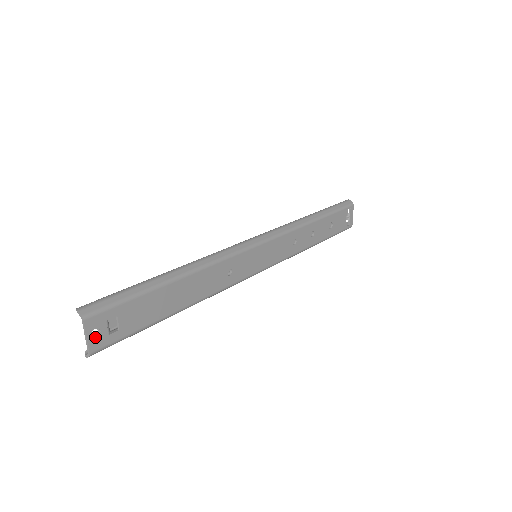
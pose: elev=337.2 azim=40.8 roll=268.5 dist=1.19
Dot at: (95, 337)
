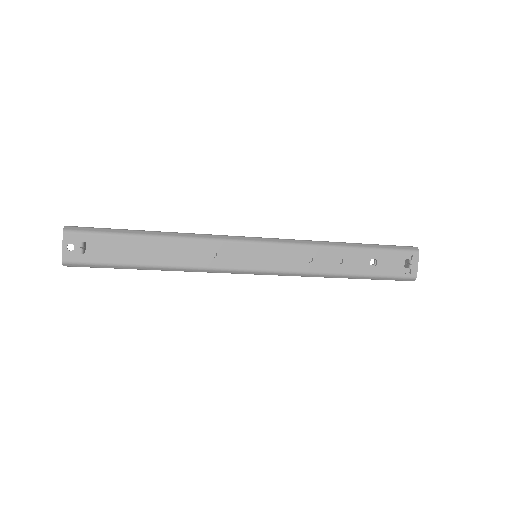
Dot at: occluded
